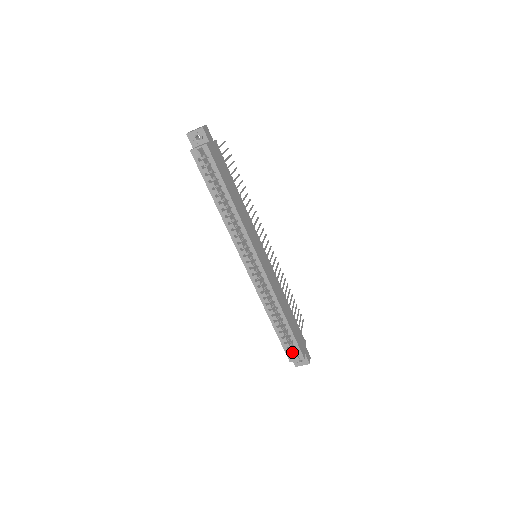
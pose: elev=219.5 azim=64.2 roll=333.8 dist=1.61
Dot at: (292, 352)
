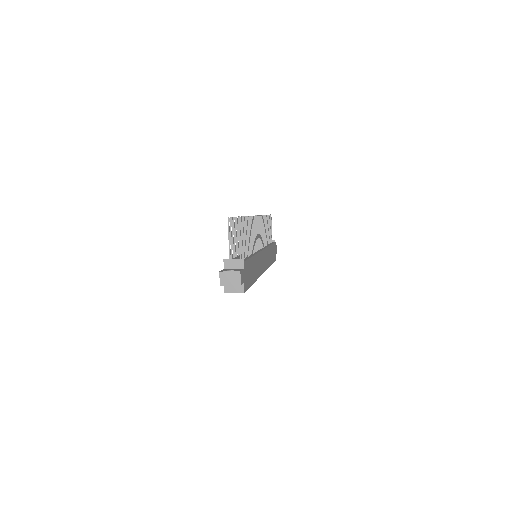
Dot at: occluded
